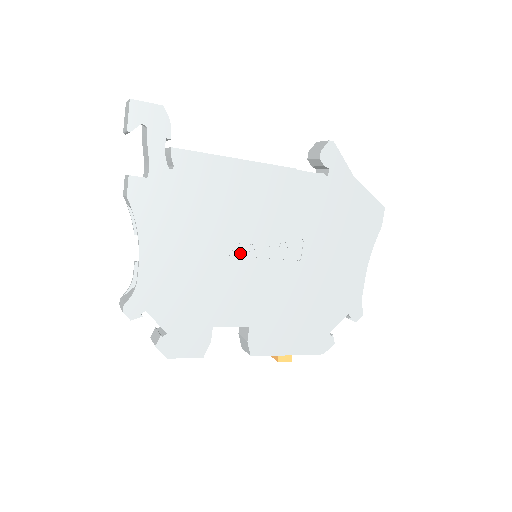
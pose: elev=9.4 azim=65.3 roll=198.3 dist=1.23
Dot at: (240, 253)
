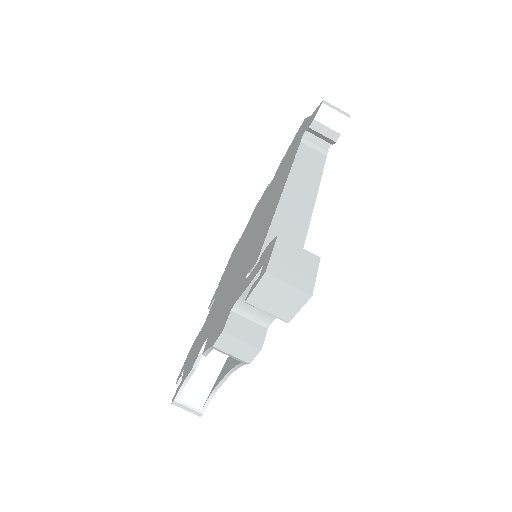
Dot at: occluded
